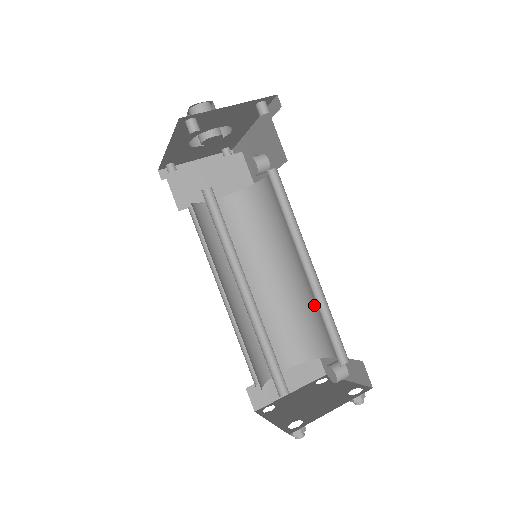
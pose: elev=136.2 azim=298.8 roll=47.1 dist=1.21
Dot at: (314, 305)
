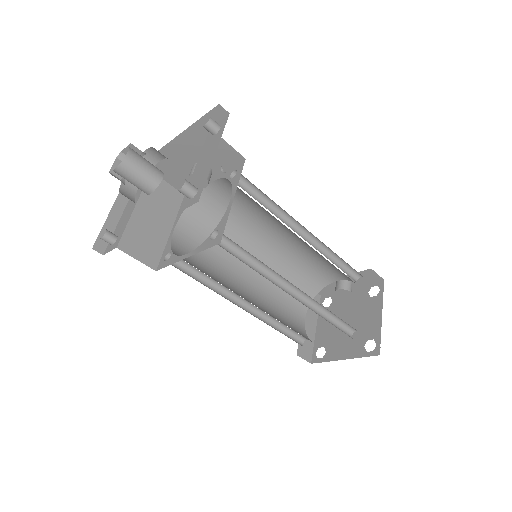
Dot at: (306, 257)
